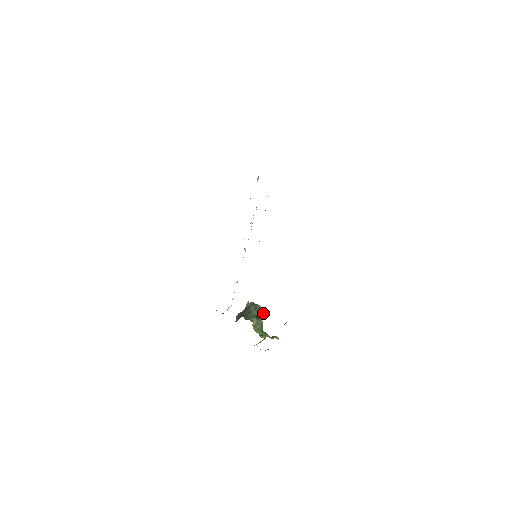
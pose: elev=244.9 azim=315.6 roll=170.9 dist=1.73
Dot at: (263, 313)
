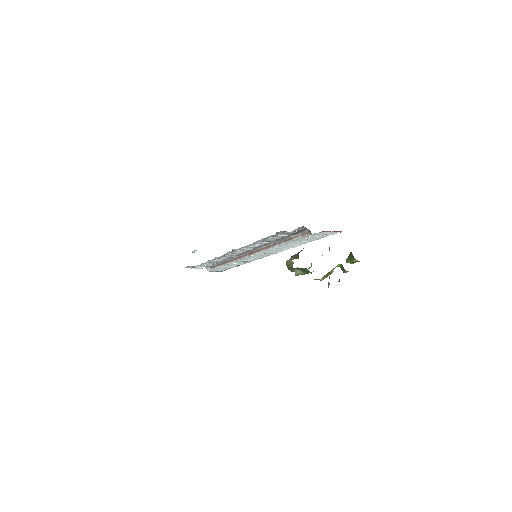
Dot at: (311, 263)
